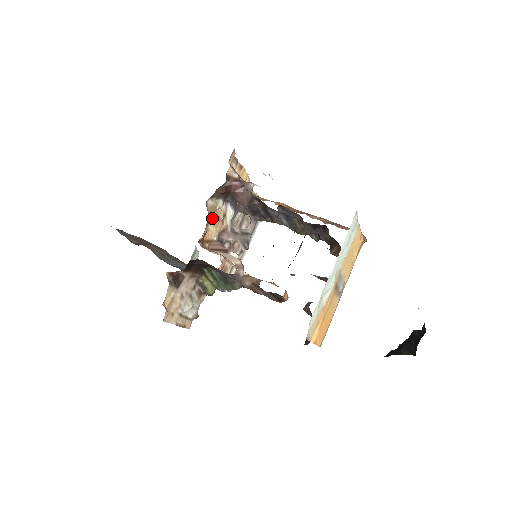
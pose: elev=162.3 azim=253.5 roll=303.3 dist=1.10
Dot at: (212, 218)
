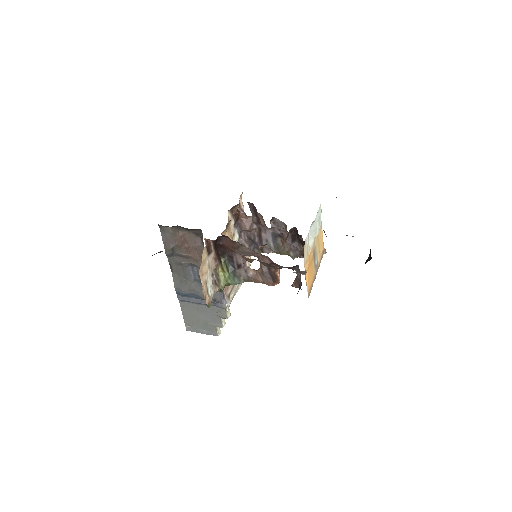
Dot at: (228, 229)
